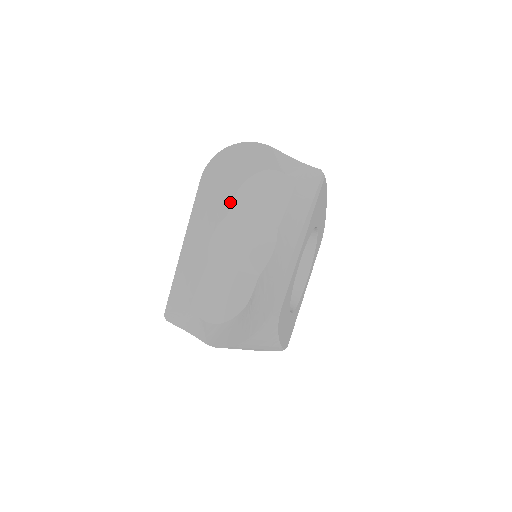
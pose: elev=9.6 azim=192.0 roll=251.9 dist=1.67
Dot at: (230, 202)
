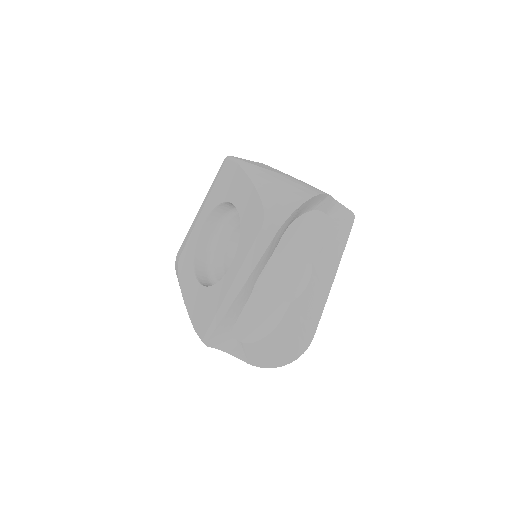
Dot at: (279, 240)
